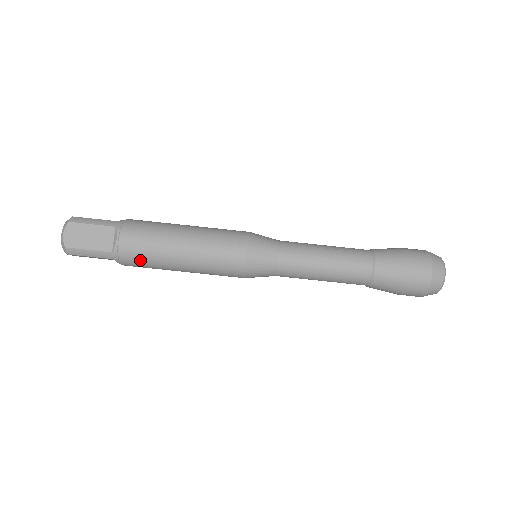
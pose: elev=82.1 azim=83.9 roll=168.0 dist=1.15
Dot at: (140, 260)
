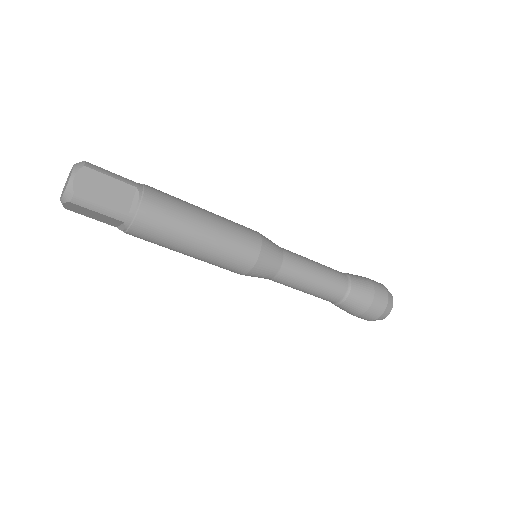
Dot at: (155, 231)
